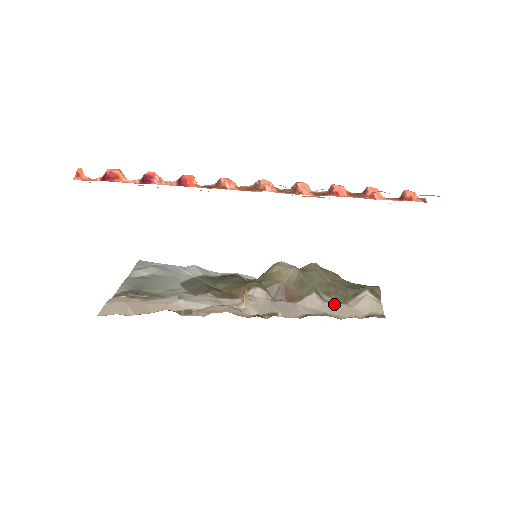
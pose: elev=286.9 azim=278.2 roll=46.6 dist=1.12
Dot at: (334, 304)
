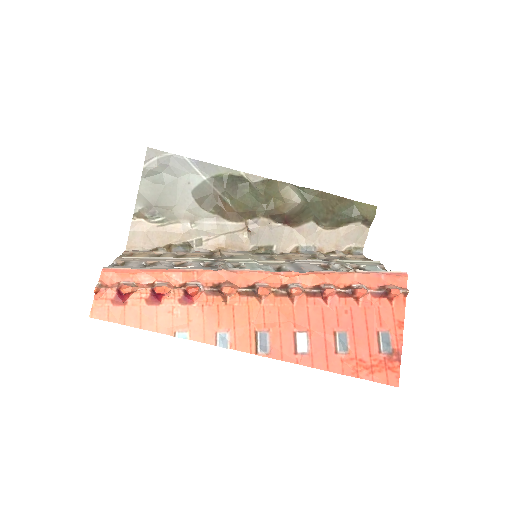
Dot at: (326, 231)
